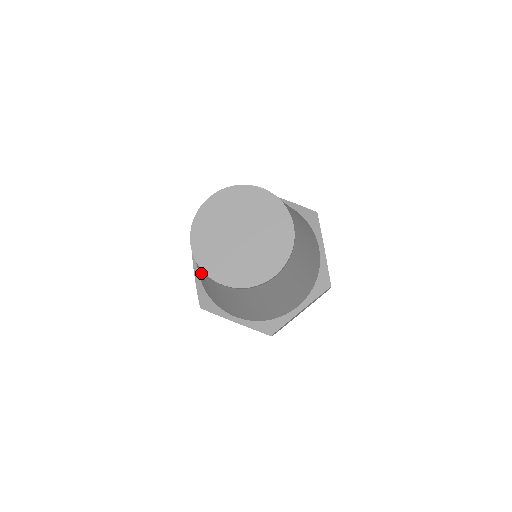
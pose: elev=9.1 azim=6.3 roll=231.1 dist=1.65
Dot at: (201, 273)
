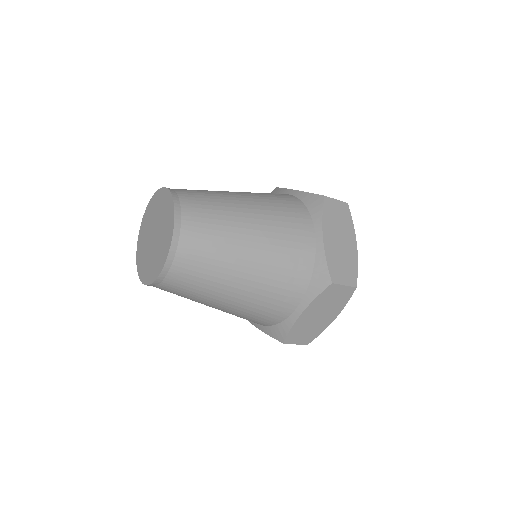
Dot at: occluded
